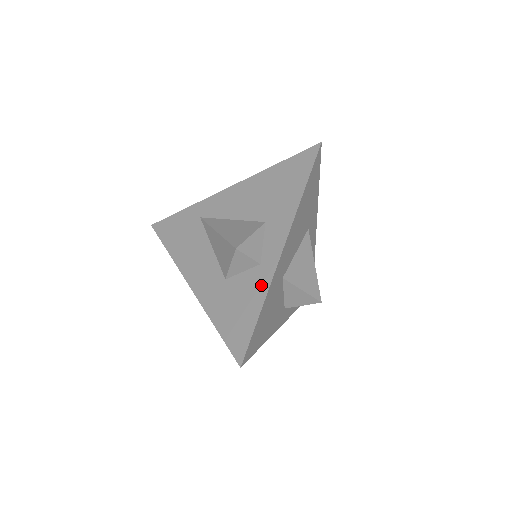
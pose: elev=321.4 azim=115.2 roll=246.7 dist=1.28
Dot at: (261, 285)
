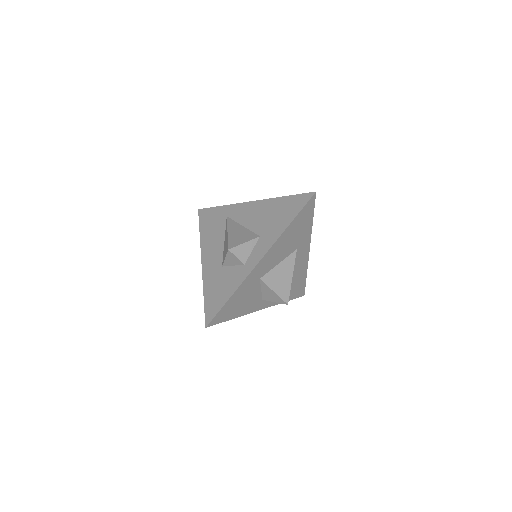
Dot at: (239, 279)
